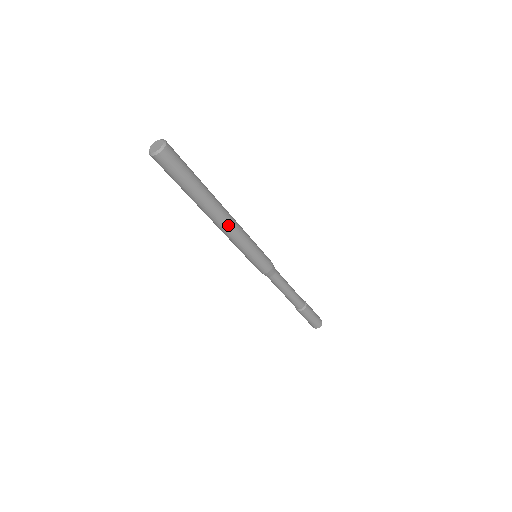
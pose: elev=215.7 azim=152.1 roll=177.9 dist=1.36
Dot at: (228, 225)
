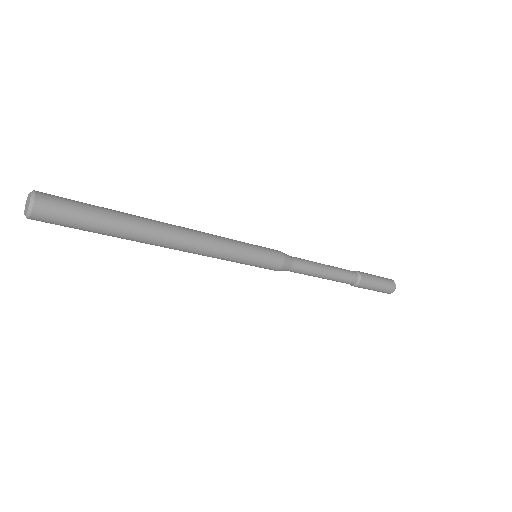
Dot at: (190, 240)
